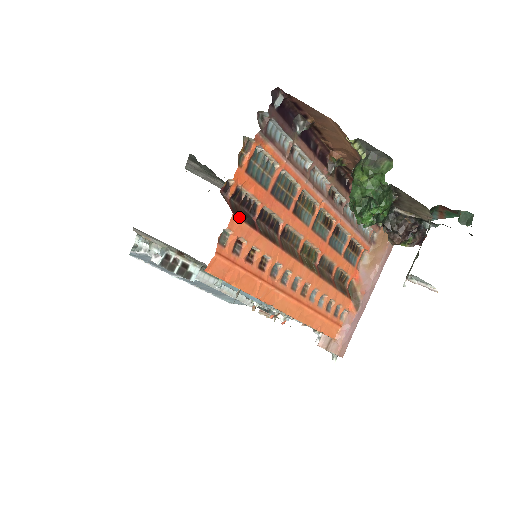
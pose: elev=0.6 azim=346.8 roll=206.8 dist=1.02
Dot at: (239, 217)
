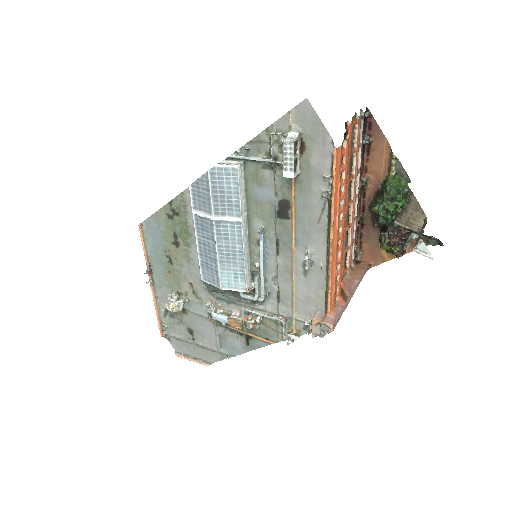
Dot at: occluded
